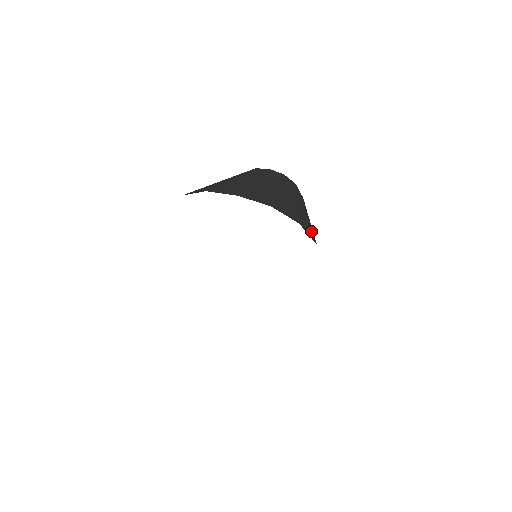
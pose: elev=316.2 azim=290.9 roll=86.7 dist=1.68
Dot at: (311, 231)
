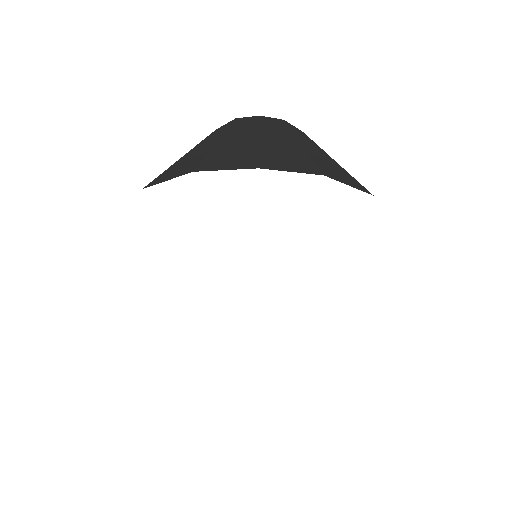
Dot at: occluded
